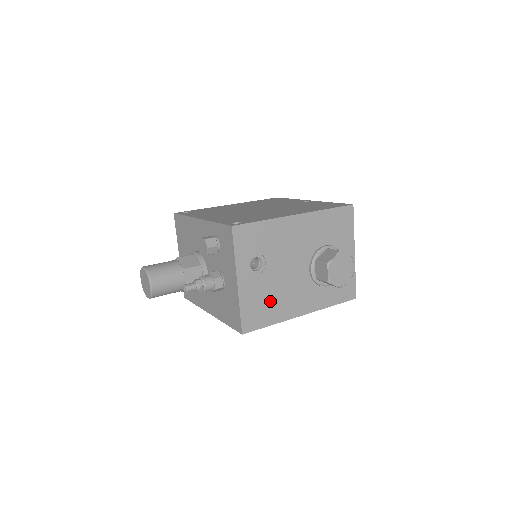
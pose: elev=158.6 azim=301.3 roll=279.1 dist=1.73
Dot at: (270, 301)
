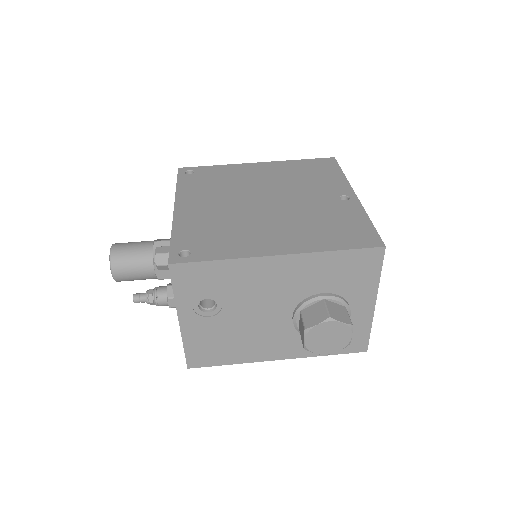
Dot at: (228, 343)
